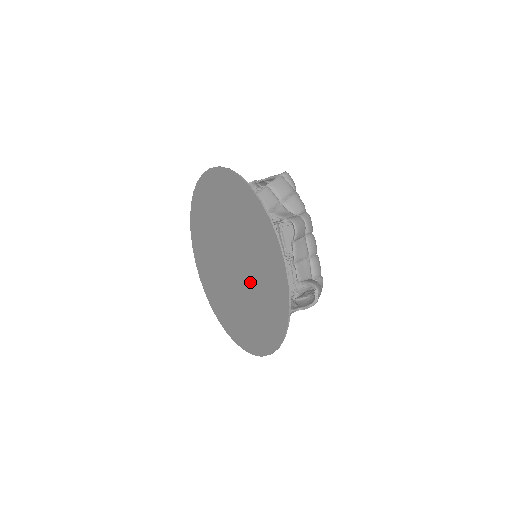
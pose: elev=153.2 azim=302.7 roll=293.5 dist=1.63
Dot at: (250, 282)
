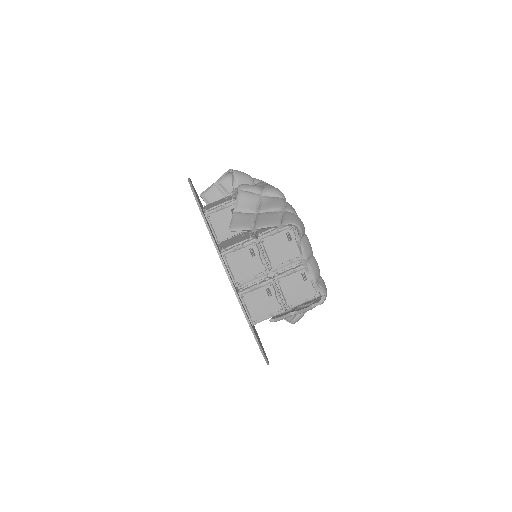
Dot at: occluded
